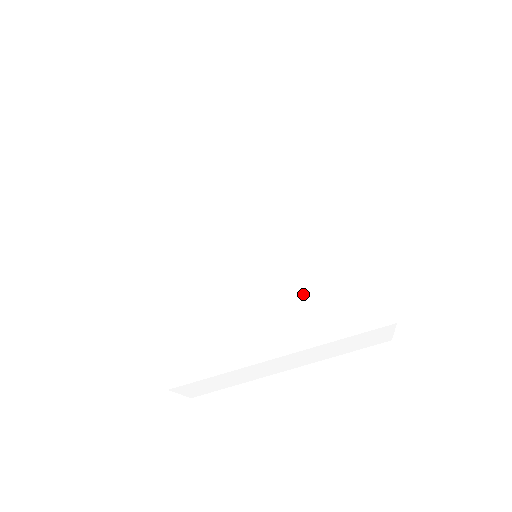
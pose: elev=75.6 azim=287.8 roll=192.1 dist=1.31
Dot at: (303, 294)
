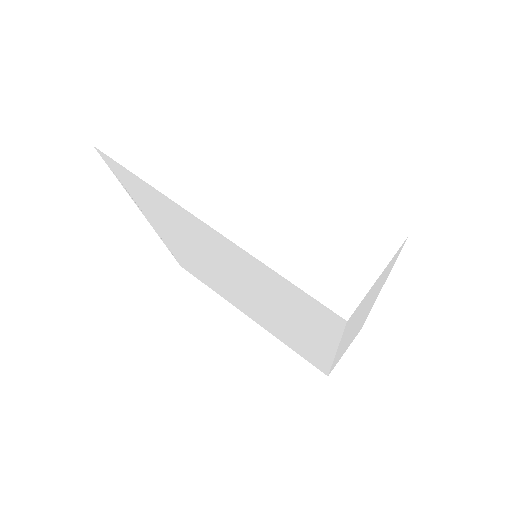
Dot at: occluded
